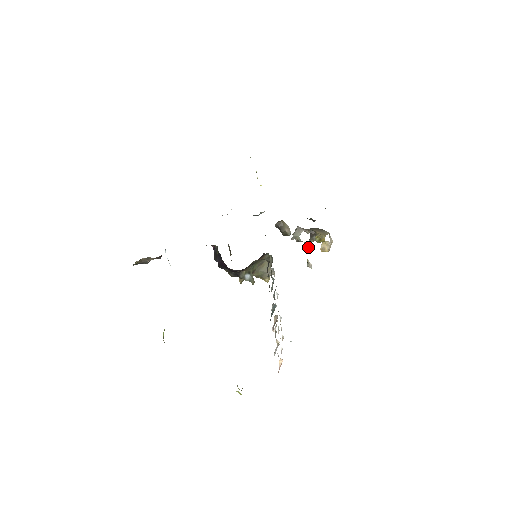
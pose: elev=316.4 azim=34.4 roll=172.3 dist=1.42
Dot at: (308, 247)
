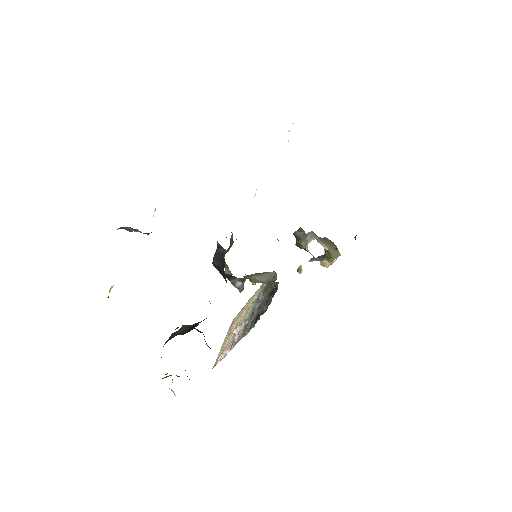
Dot at: (312, 261)
